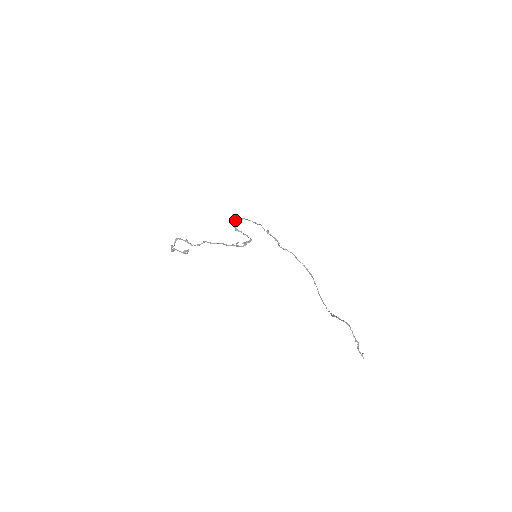
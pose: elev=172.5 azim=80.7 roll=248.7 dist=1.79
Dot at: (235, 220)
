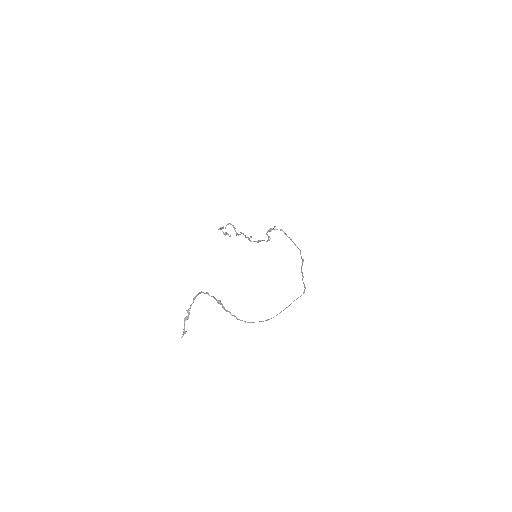
Dot at: (274, 227)
